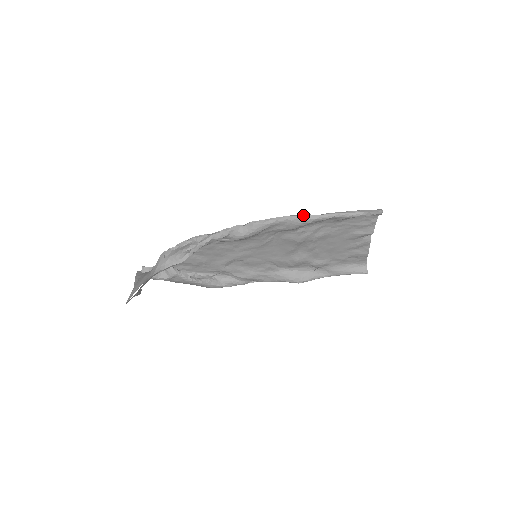
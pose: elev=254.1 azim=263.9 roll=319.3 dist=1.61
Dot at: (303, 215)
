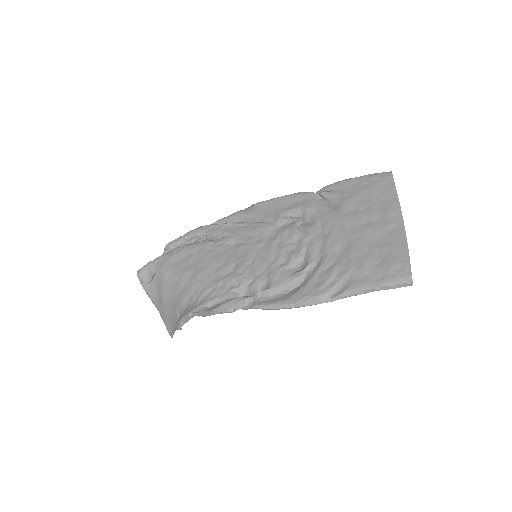
Dot at: occluded
